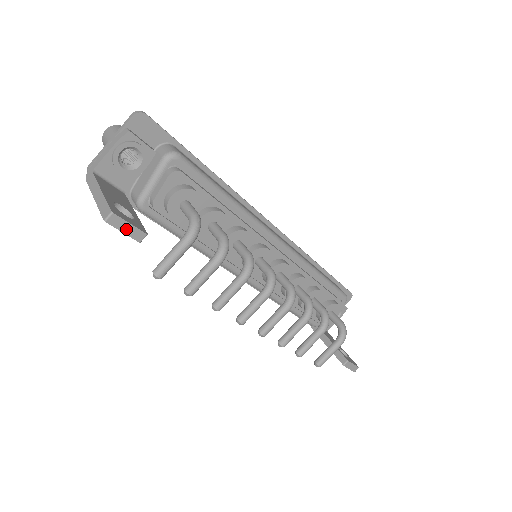
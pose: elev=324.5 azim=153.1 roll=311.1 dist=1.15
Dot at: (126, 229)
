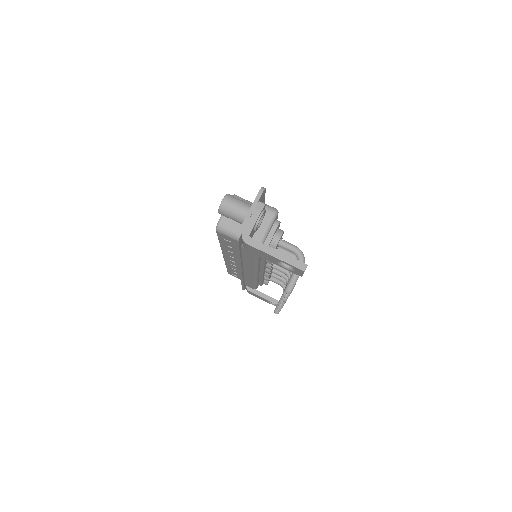
Dot at: occluded
